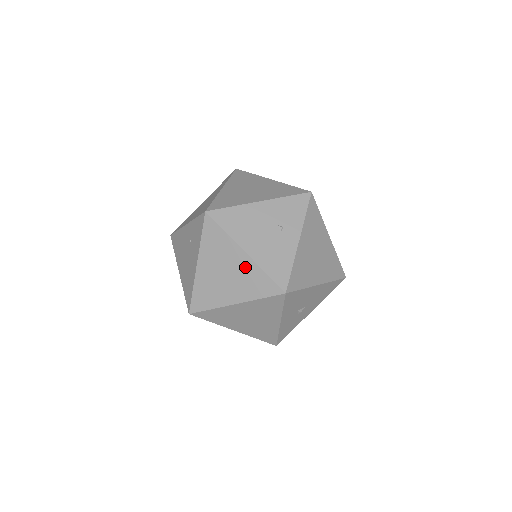
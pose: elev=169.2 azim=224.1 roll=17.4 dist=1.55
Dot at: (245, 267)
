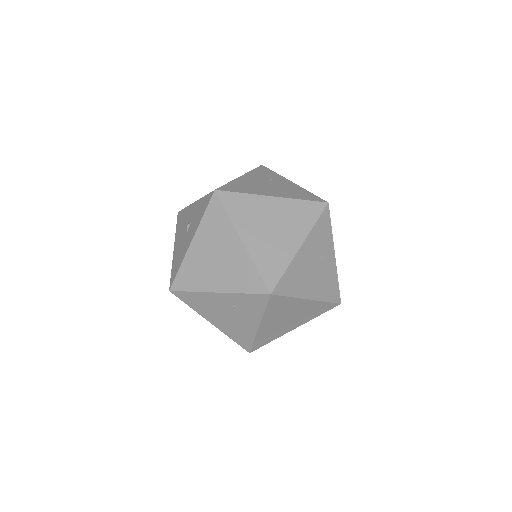
Dot at: (308, 307)
